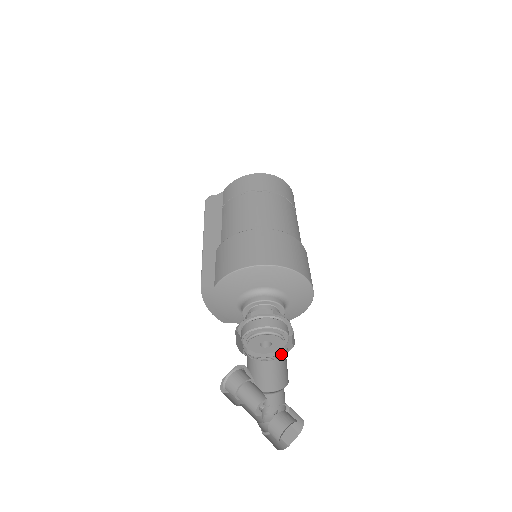
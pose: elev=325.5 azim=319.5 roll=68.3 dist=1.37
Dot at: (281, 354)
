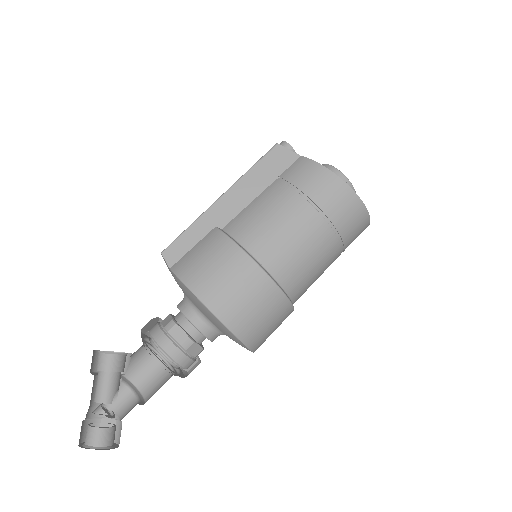
Dot at: (172, 367)
